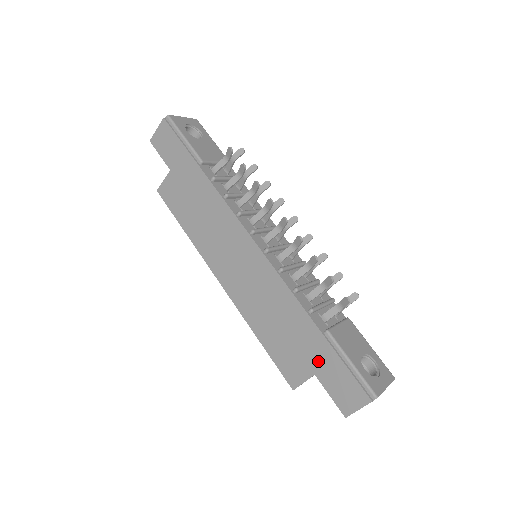
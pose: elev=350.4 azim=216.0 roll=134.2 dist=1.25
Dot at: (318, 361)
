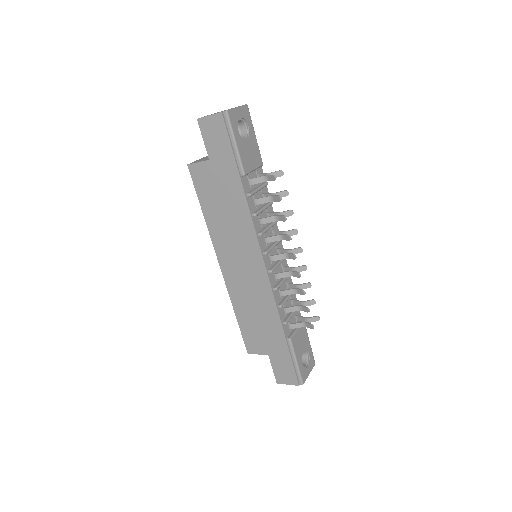
Dot at: (275, 351)
